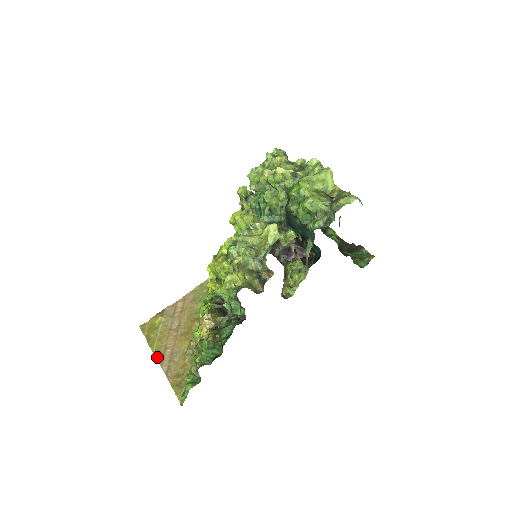
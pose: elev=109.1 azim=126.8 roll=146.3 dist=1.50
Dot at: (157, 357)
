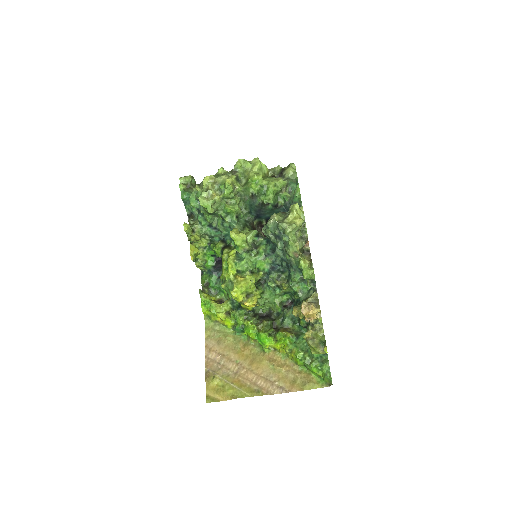
Dot at: (260, 394)
